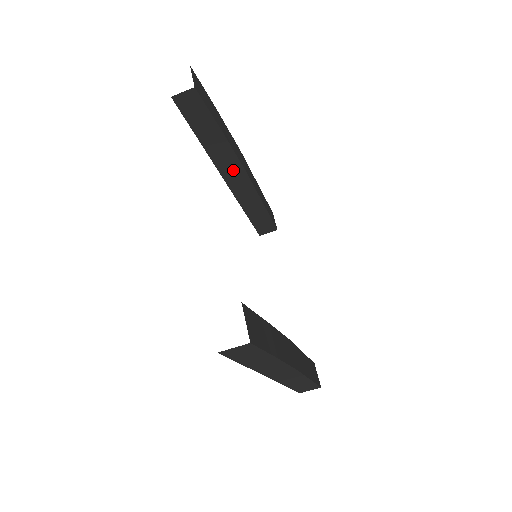
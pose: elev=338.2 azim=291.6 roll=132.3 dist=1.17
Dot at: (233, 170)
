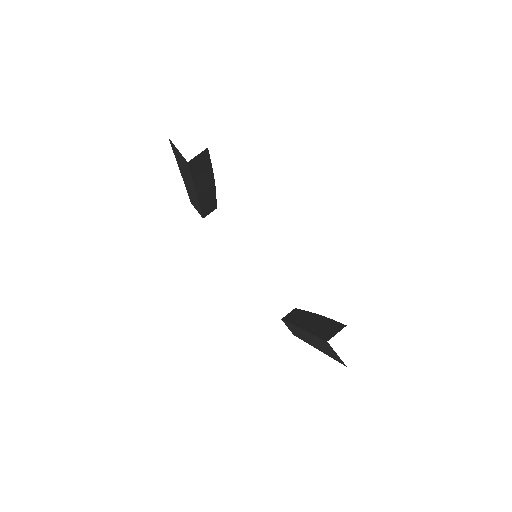
Dot at: (206, 186)
